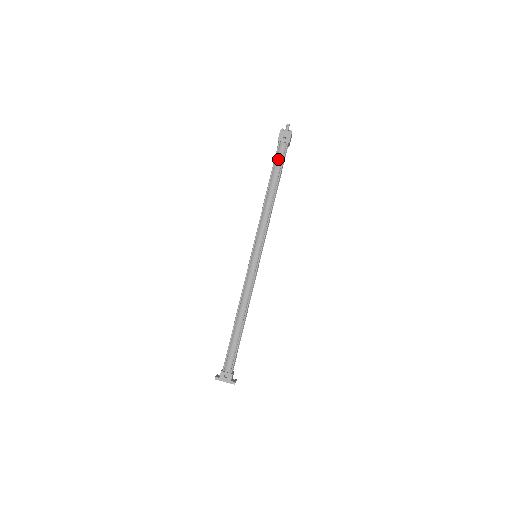
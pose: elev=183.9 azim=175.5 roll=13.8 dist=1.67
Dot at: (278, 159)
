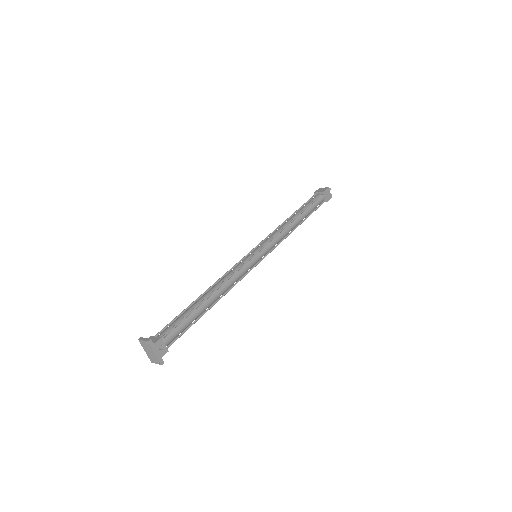
Dot at: (316, 203)
